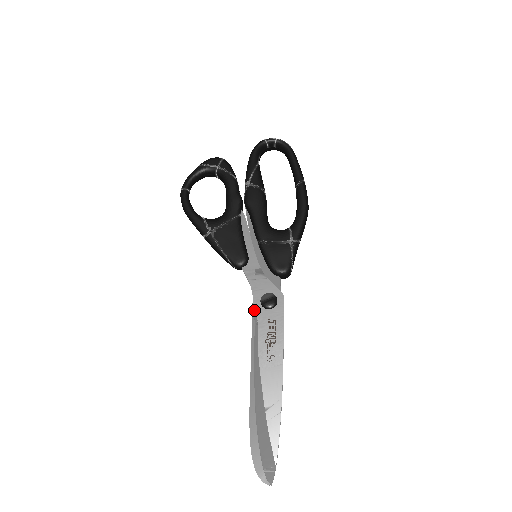
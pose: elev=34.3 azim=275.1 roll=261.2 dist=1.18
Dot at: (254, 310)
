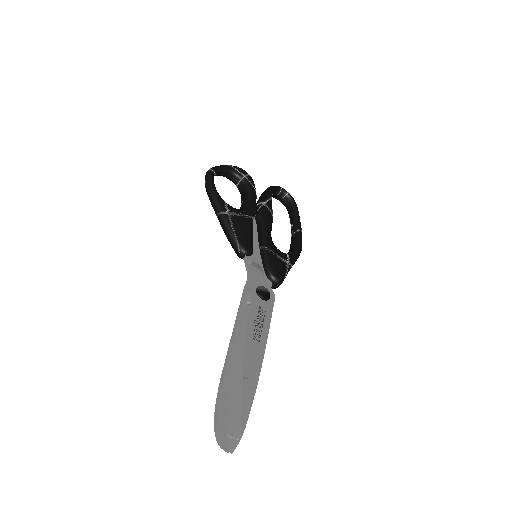
Dot at: (250, 292)
